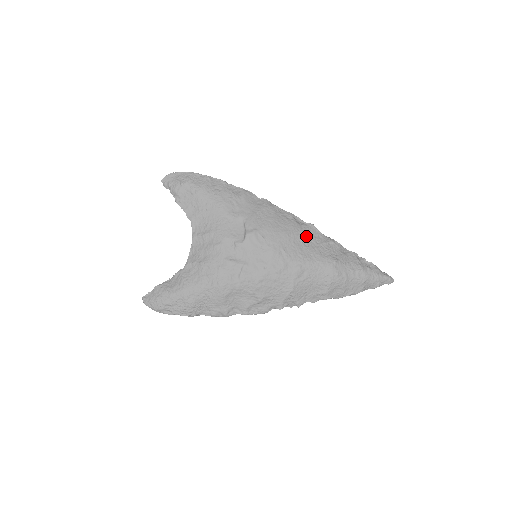
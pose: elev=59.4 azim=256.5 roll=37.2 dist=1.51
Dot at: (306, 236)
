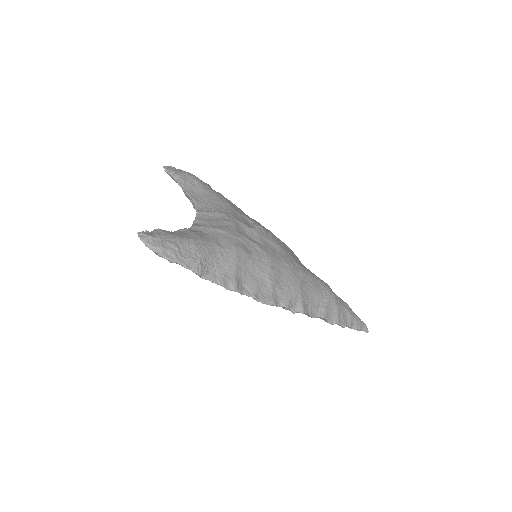
Dot at: occluded
